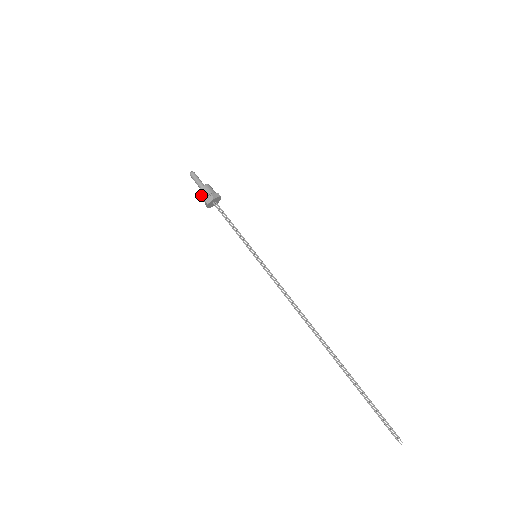
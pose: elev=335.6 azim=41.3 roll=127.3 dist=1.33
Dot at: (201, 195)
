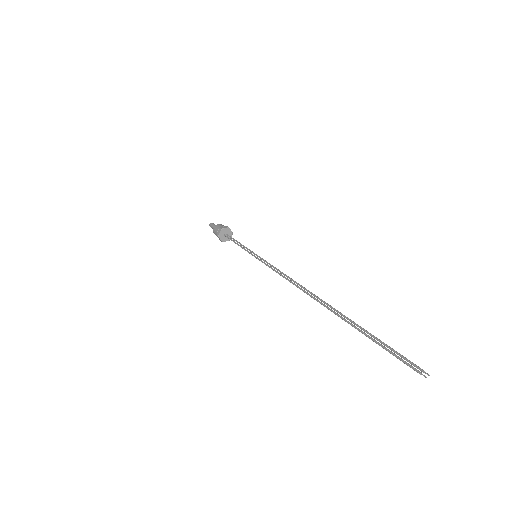
Dot at: (215, 234)
